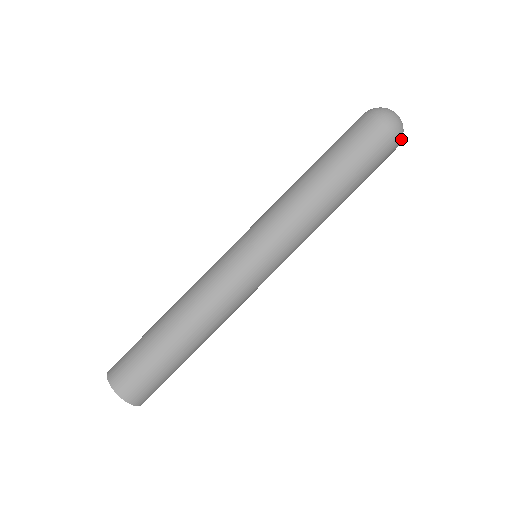
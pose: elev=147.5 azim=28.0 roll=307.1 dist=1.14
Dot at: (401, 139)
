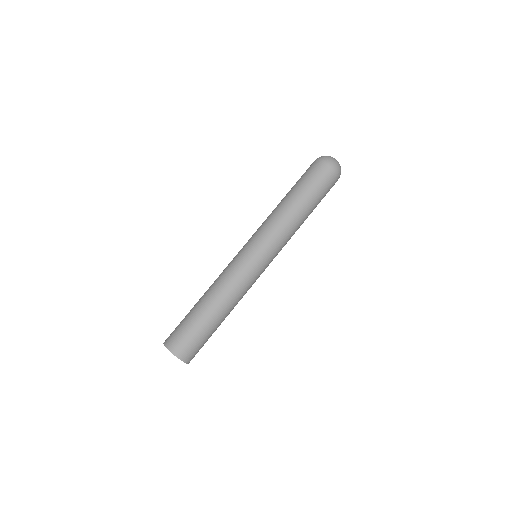
Dot at: (340, 173)
